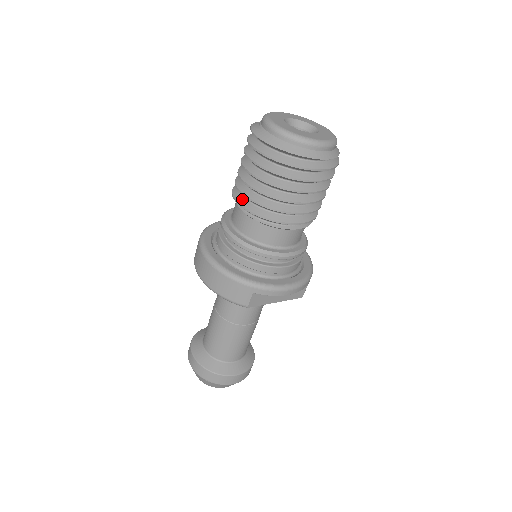
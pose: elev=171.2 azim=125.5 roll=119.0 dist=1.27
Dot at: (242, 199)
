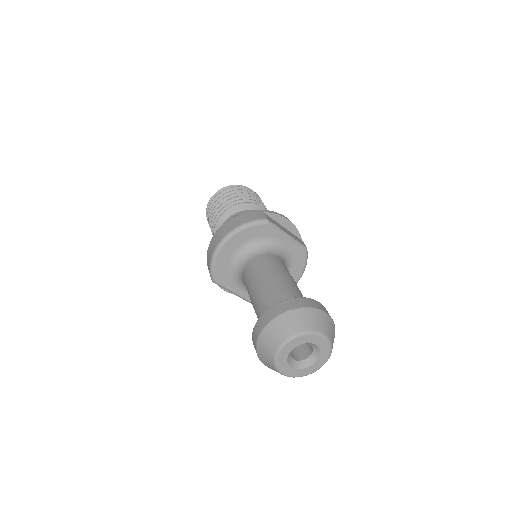
Dot at: (222, 216)
